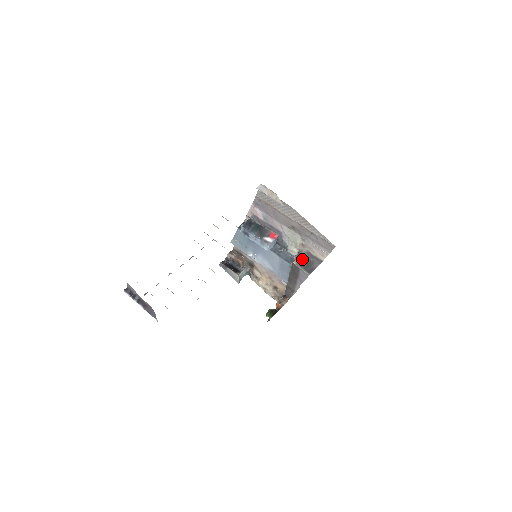
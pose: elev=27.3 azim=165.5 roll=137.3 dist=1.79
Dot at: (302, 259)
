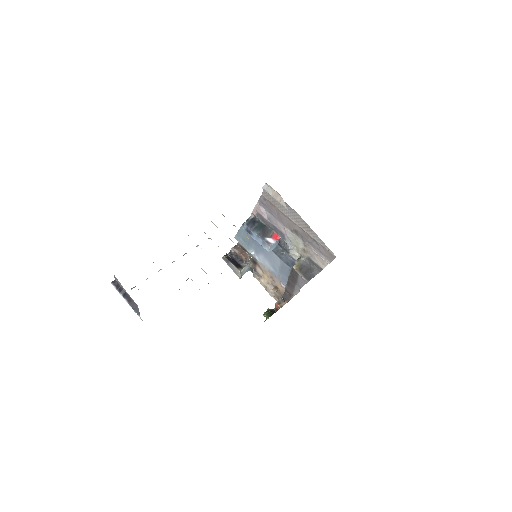
Dot at: (302, 264)
